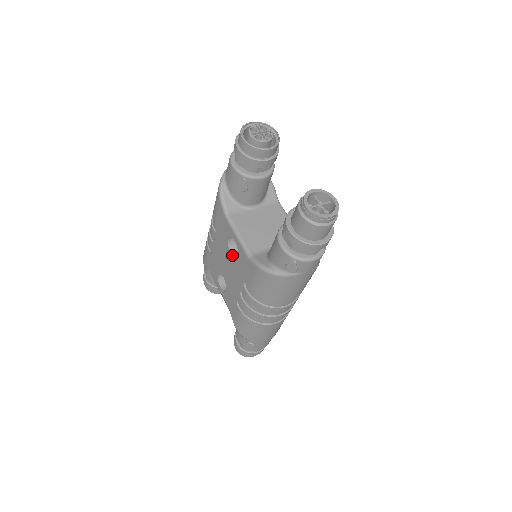
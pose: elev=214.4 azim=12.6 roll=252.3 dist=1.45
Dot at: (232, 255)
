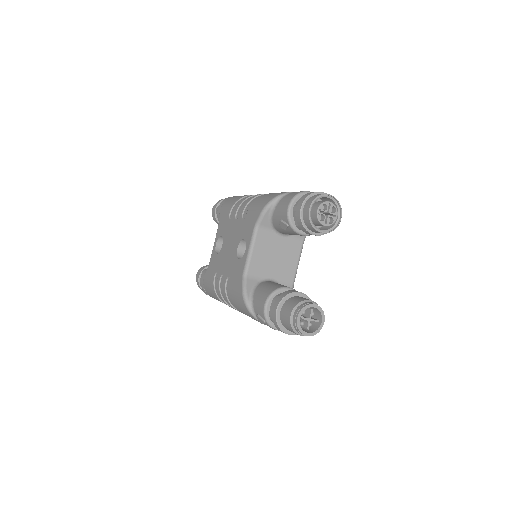
Dot at: (237, 250)
